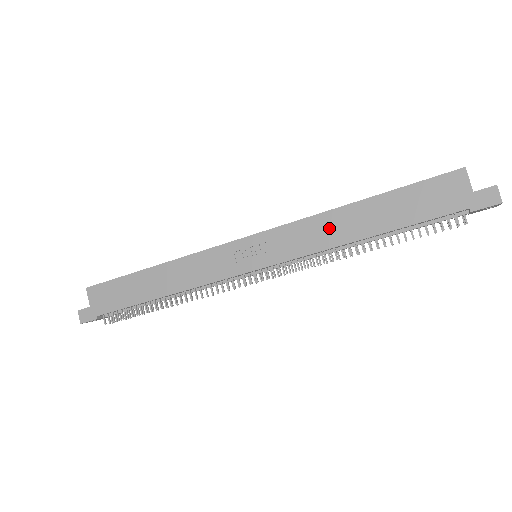
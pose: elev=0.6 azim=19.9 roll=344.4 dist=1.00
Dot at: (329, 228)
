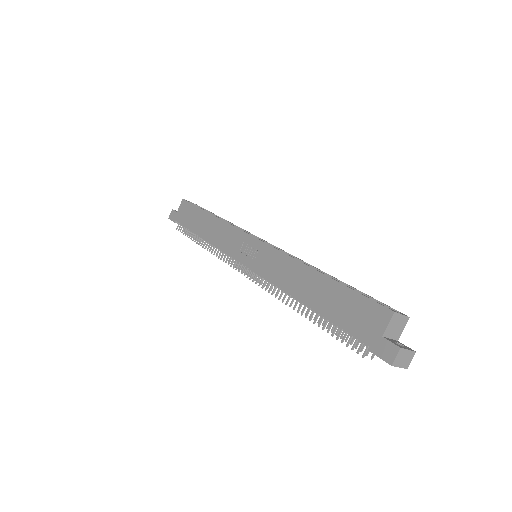
Dot at: (292, 275)
